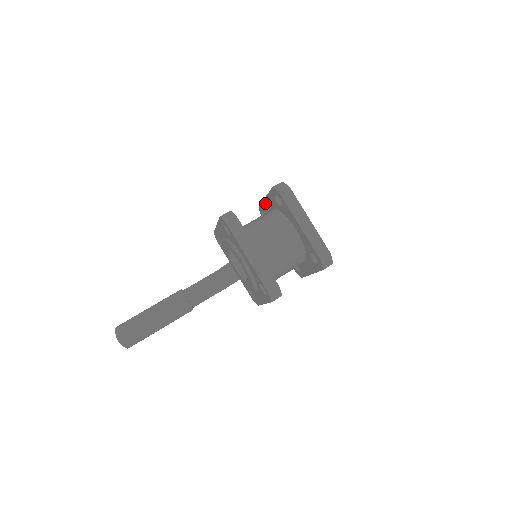
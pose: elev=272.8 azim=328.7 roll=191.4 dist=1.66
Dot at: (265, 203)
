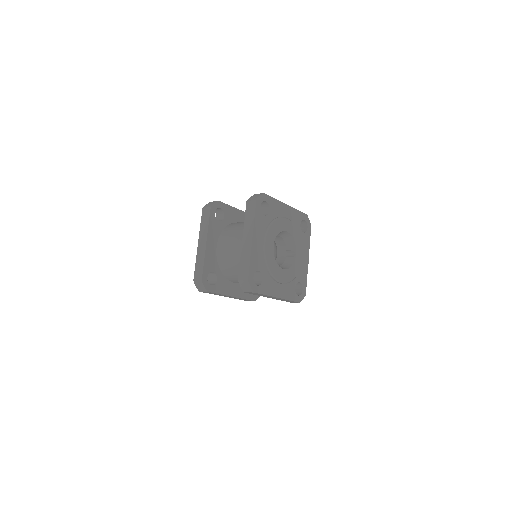
Dot at: occluded
